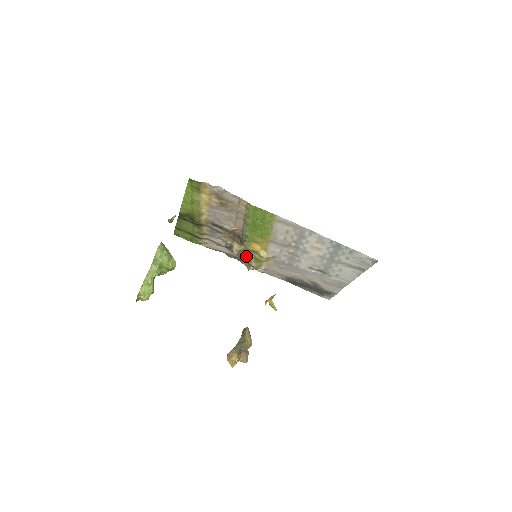
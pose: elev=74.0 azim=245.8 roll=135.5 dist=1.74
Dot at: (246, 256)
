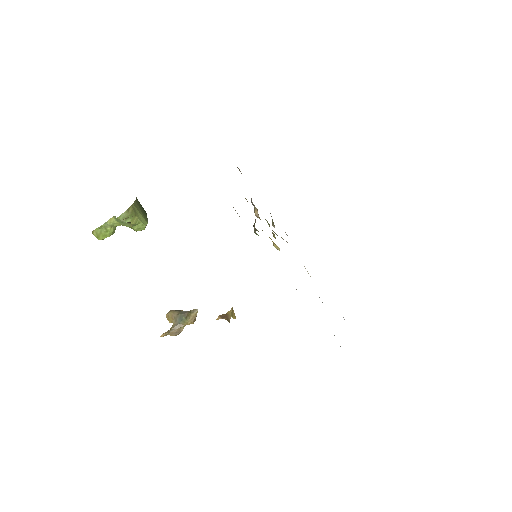
Dot at: occluded
